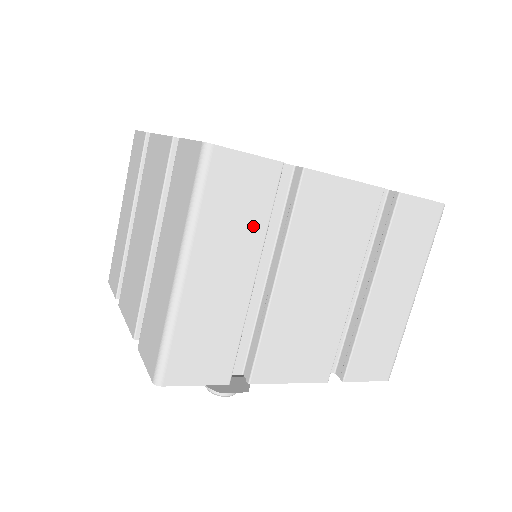
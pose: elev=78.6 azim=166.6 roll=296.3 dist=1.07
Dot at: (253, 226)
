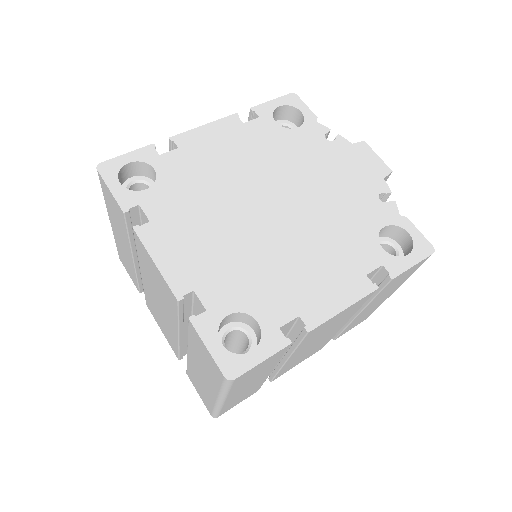
Dot at: (269, 367)
